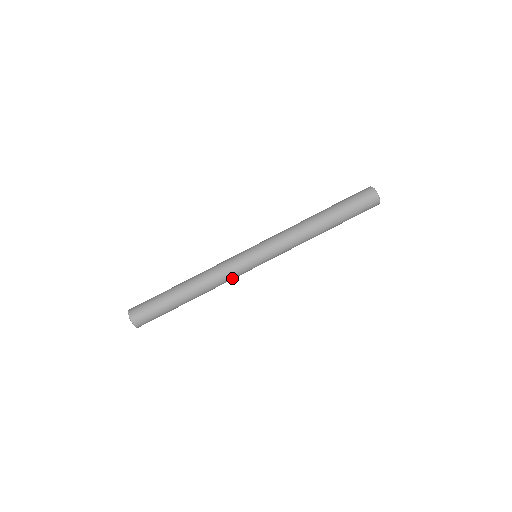
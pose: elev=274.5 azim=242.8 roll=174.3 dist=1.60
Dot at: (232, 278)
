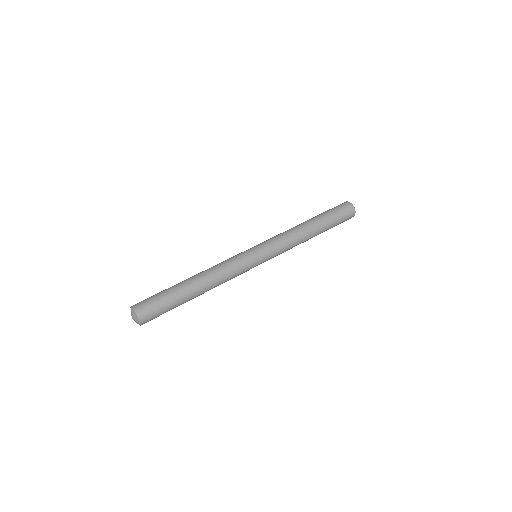
Dot at: (234, 267)
